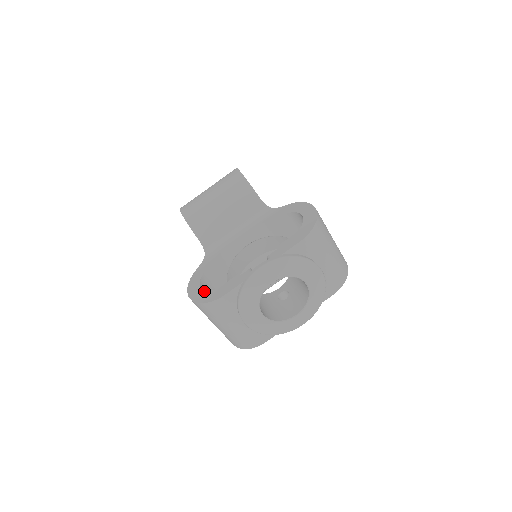
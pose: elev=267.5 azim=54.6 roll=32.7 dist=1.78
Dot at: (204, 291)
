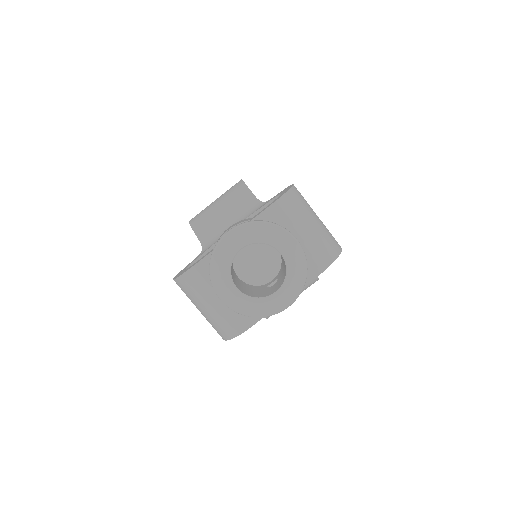
Dot at: occluded
